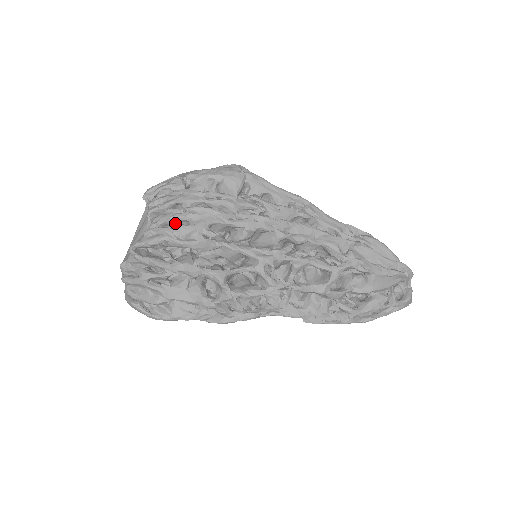
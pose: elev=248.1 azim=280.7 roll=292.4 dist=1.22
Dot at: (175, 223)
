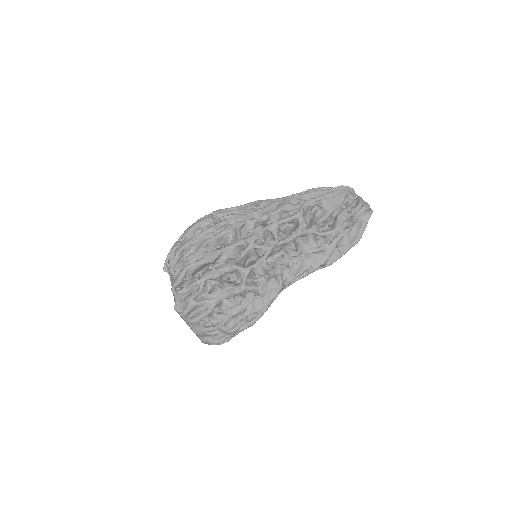
Dot at: (186, 257)
